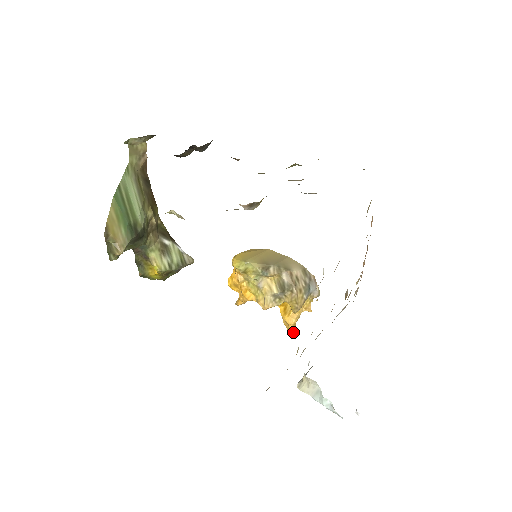
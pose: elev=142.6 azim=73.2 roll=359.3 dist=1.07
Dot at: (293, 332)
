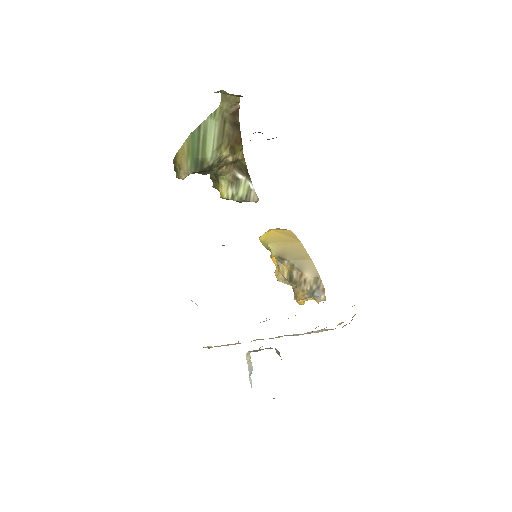
Dot at: (301, 304)
